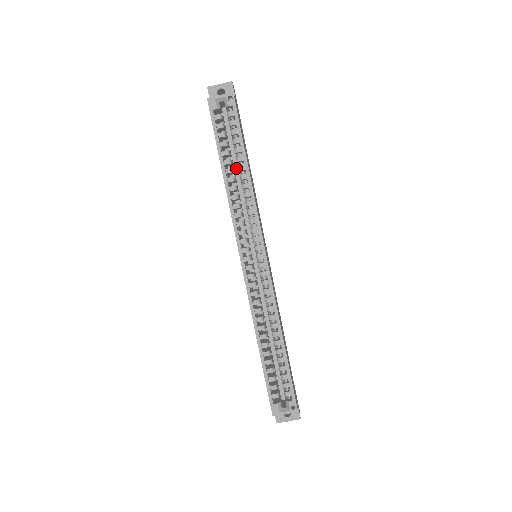
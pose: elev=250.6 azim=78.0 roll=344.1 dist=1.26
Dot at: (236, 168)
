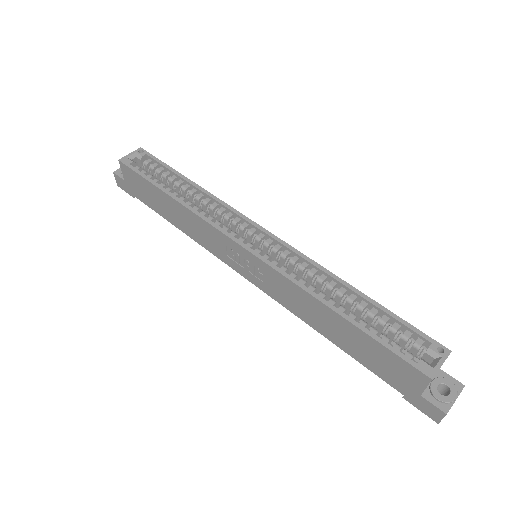
Dot at: occluded
